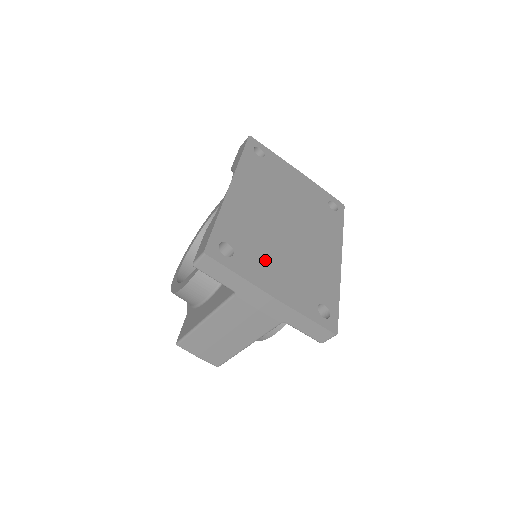
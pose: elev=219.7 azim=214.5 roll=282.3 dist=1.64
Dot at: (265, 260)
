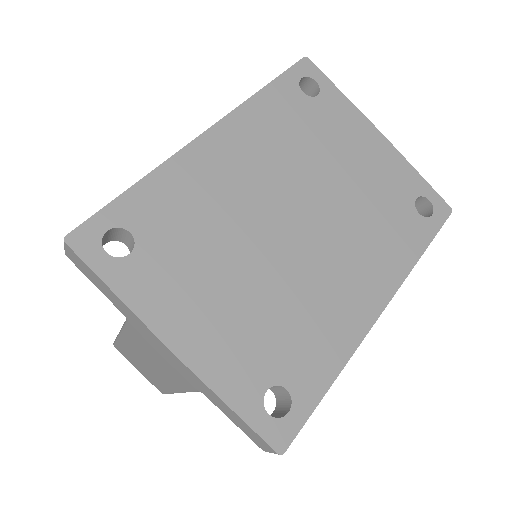
Dot at: (197, 277)
